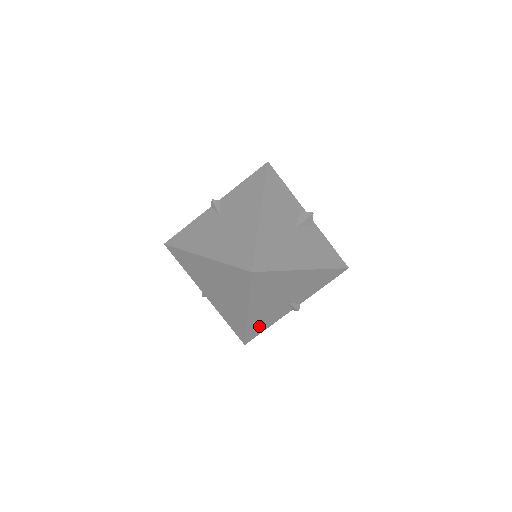
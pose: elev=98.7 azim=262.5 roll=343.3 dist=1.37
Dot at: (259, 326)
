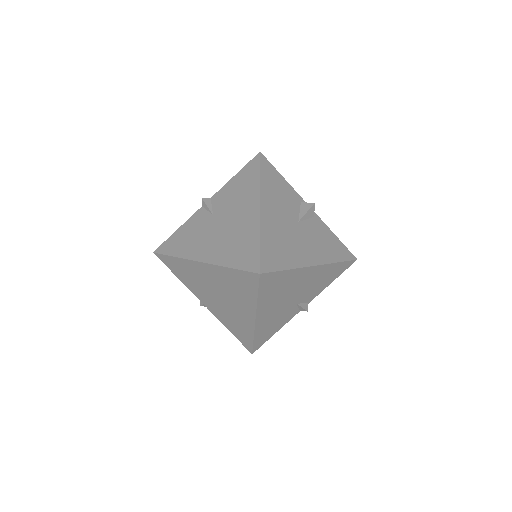
Dot at: (267, 332)
